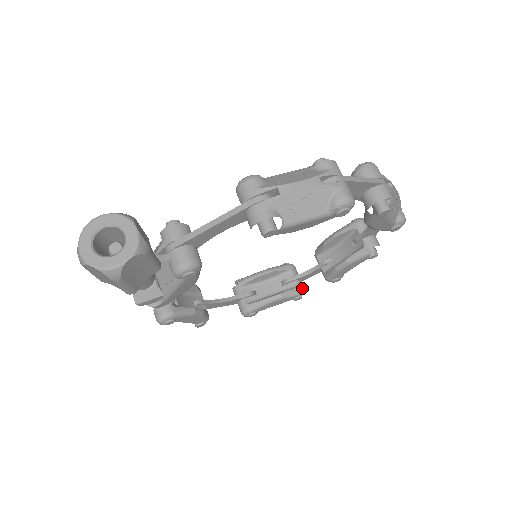
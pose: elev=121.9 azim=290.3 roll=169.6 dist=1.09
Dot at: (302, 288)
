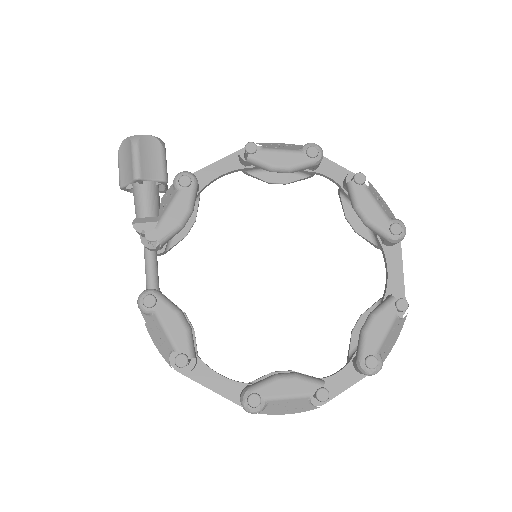
Dot at: occluded
